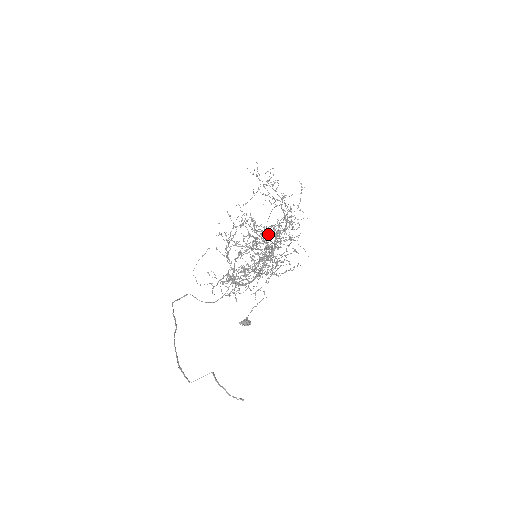
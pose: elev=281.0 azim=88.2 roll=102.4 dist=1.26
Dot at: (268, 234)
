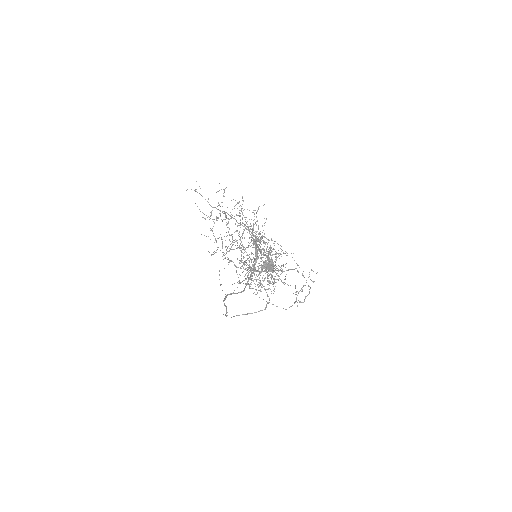
Dot at: occluded
